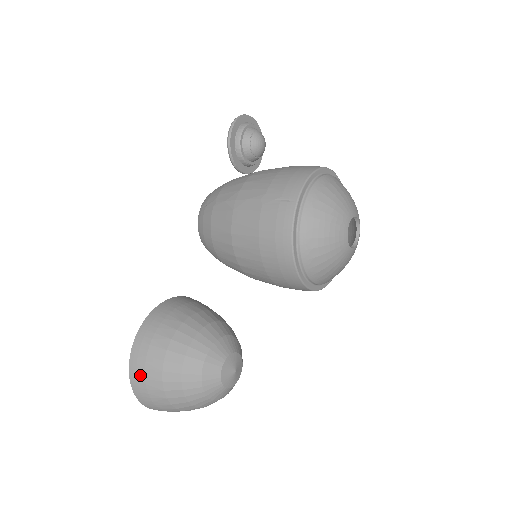
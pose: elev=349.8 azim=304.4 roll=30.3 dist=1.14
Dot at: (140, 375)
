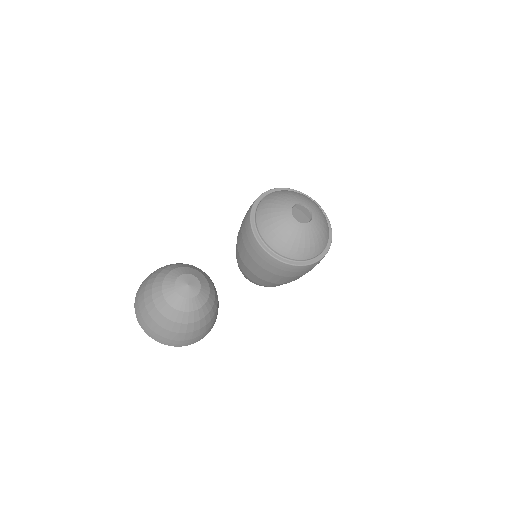
Dot at: (144, 281)
